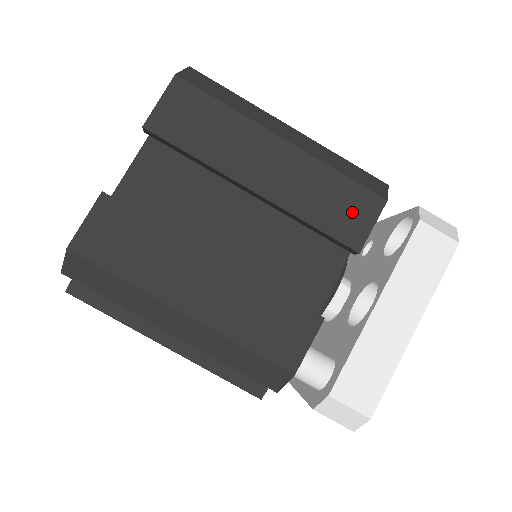
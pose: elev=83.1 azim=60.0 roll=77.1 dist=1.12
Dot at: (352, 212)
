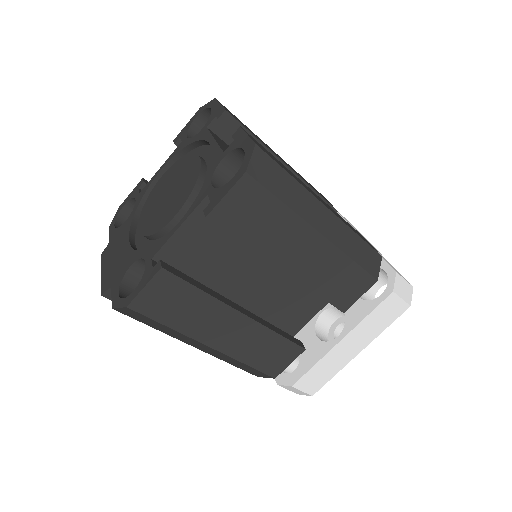
Dot at: (350, 287)
